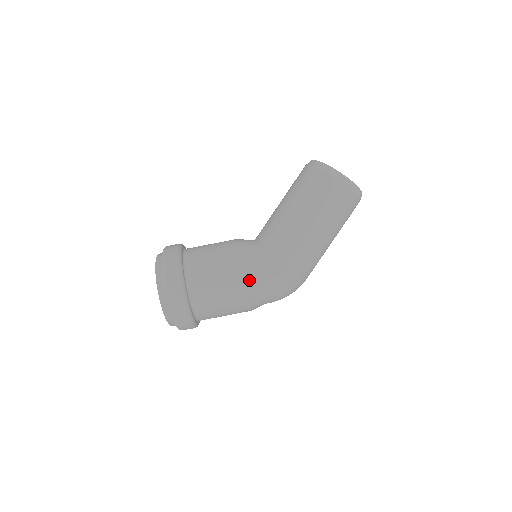
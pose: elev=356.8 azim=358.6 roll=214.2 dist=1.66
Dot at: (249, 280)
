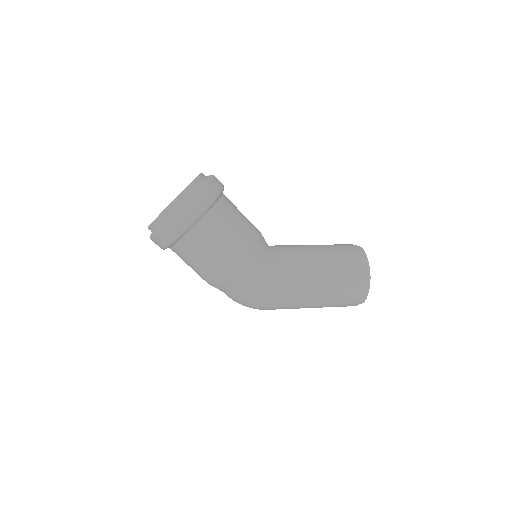
Dot at: (240, 268)
